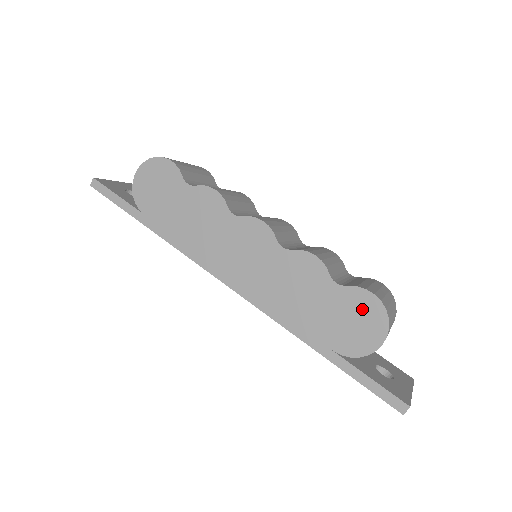
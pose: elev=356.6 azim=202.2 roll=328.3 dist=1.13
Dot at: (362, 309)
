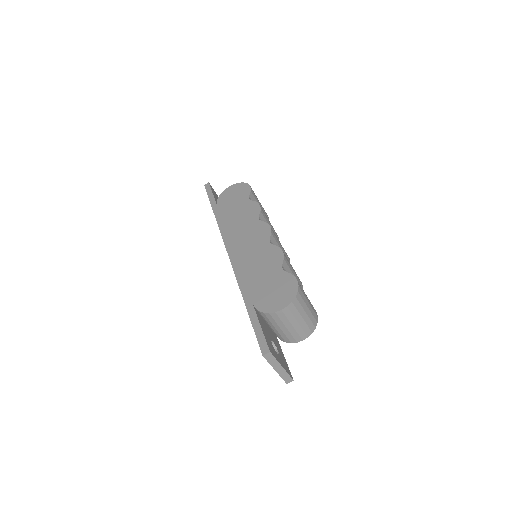
Dot at: (285, 287)
